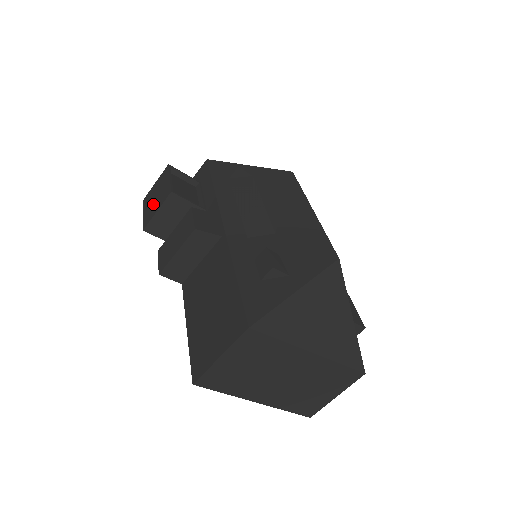
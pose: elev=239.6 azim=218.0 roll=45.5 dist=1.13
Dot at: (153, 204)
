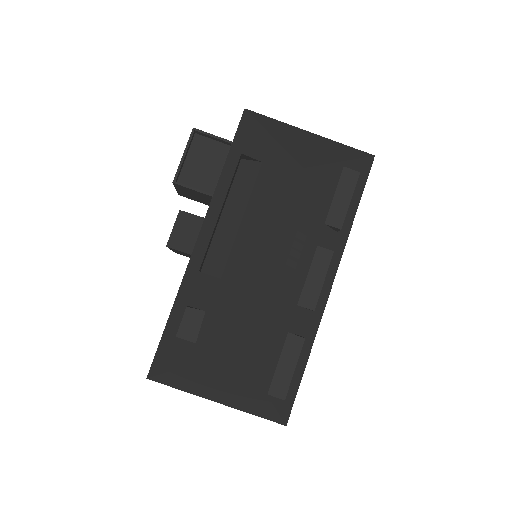
Dot at: occluded
